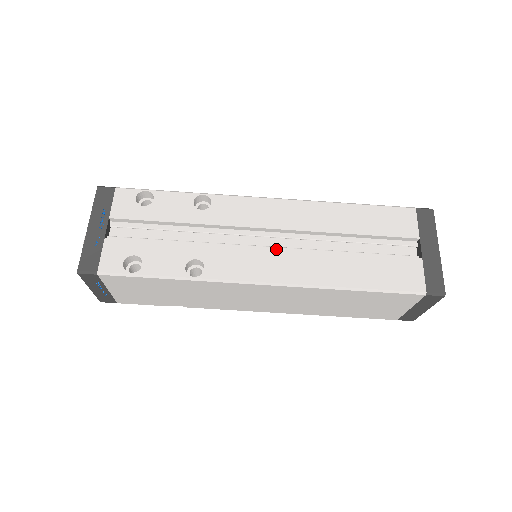
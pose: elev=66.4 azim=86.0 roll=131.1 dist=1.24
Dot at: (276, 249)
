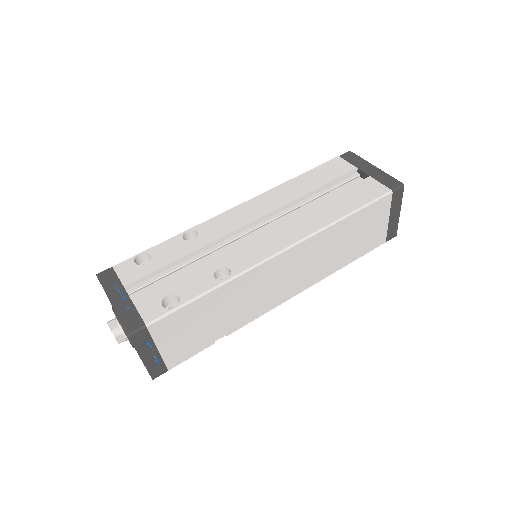
Dot at: (271, 228)
